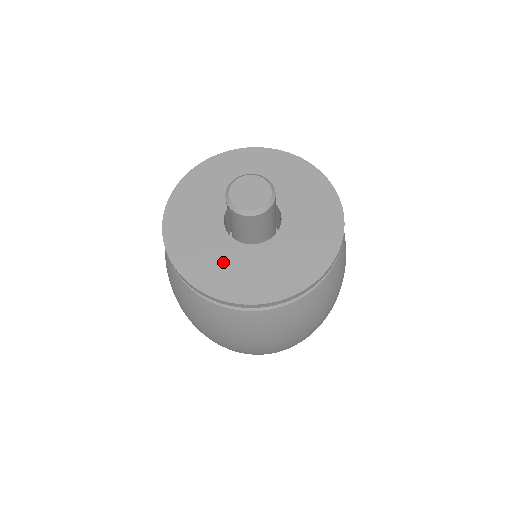
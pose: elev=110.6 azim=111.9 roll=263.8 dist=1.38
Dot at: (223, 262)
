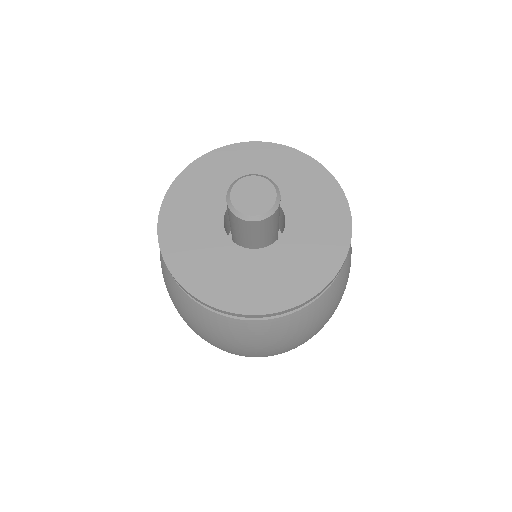
Dot at: (236, 274)
